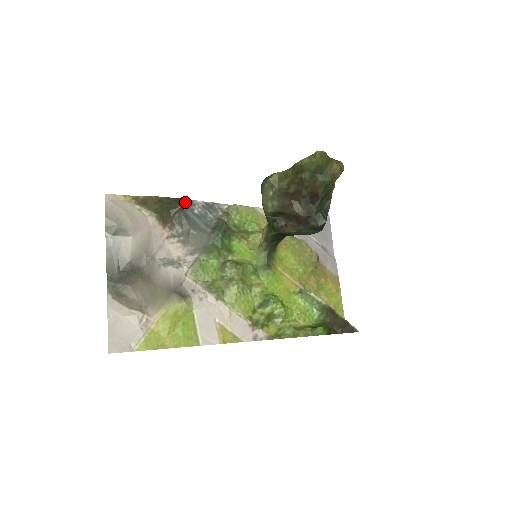
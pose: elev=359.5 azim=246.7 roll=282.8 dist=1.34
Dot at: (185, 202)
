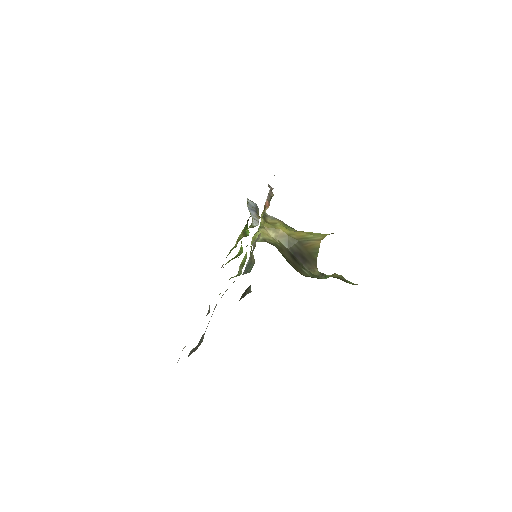
Dot at: (248, 288)
